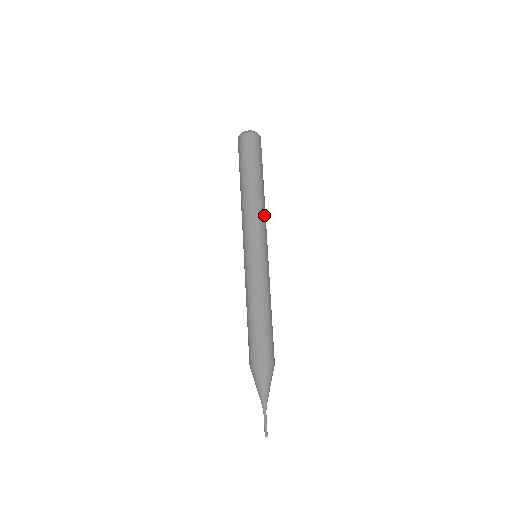
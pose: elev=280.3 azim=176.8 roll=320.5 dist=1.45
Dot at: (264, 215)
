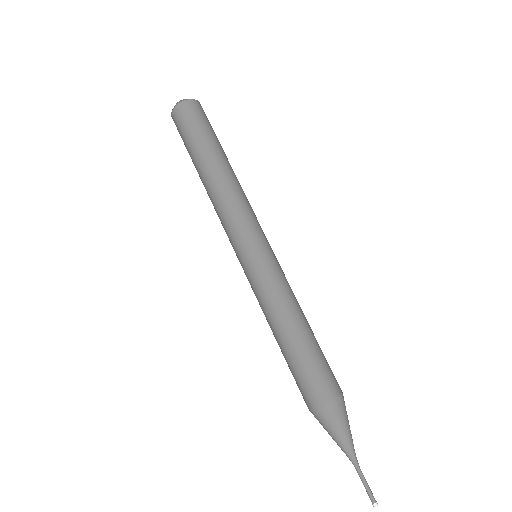
Dot at: (247, 200)
